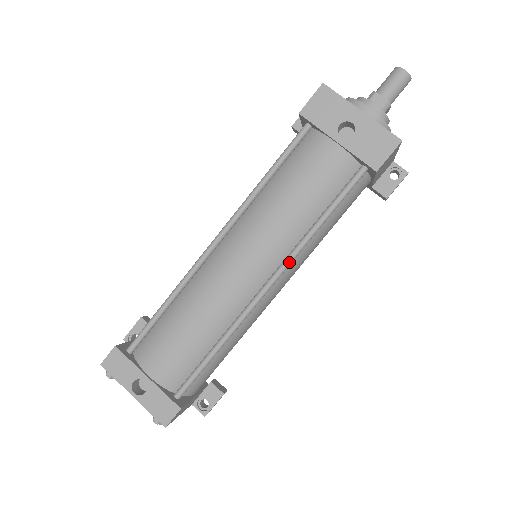
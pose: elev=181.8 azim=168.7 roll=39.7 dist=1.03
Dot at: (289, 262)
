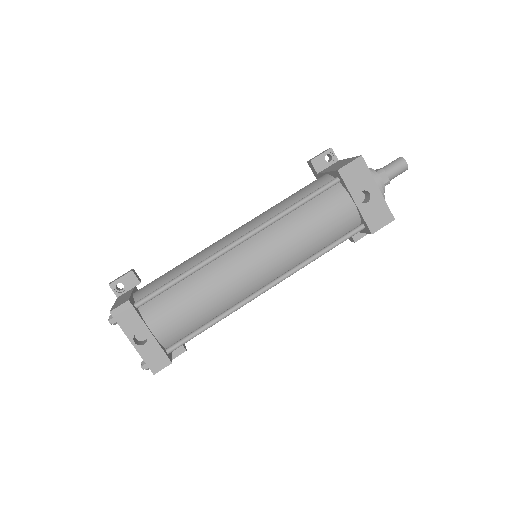
Dot at: (290, 275)
